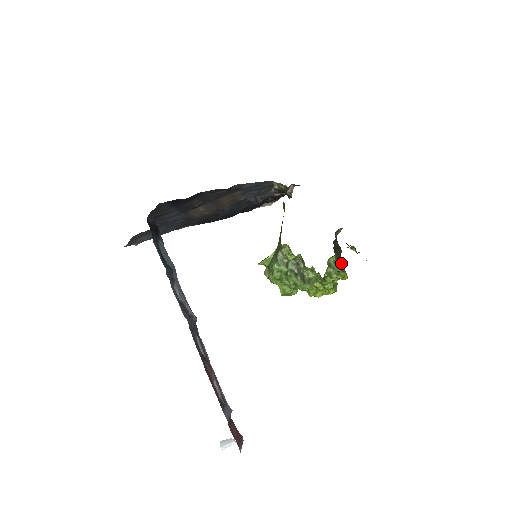
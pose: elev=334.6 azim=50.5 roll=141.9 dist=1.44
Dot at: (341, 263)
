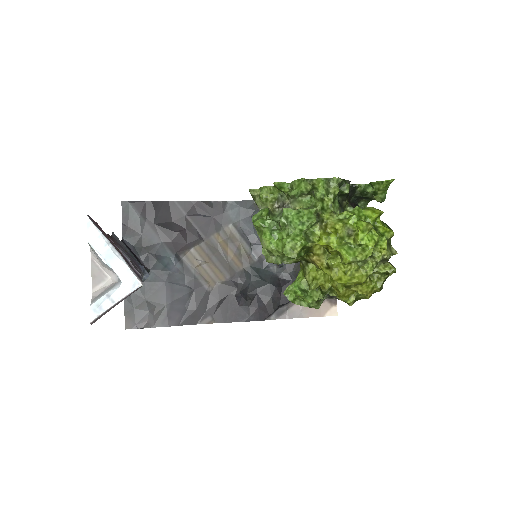
Dot at: occluded
